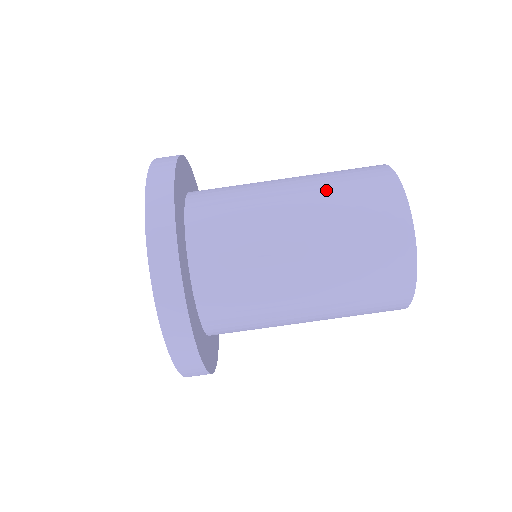
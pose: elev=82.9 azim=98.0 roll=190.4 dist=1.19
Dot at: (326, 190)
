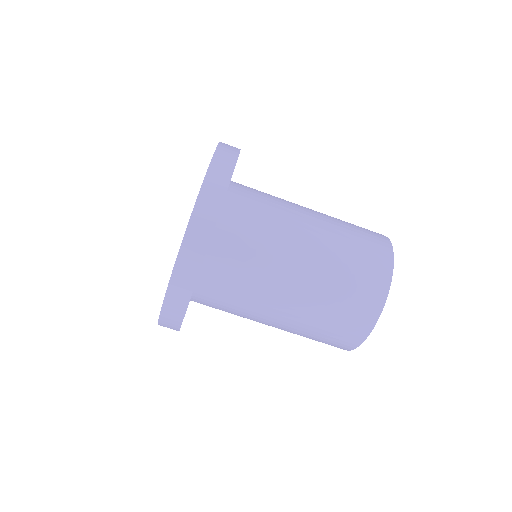
Dot at: occluded
